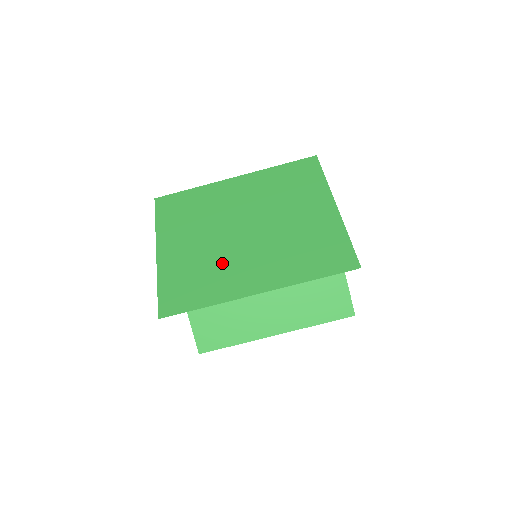
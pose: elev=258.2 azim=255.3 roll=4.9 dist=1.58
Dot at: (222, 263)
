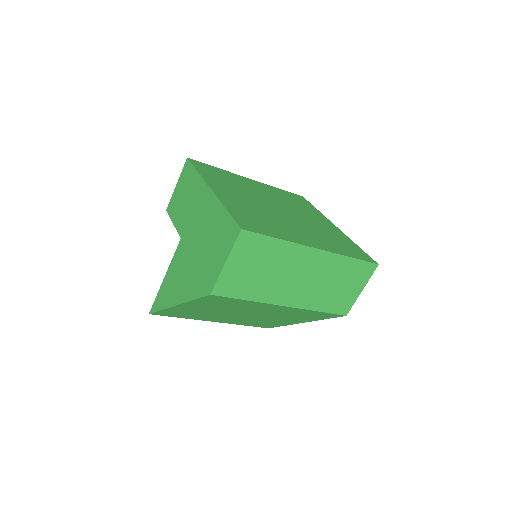
Dot at: (211, 316)
